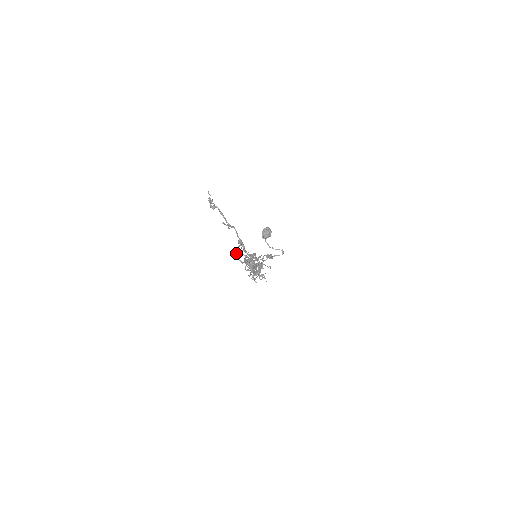
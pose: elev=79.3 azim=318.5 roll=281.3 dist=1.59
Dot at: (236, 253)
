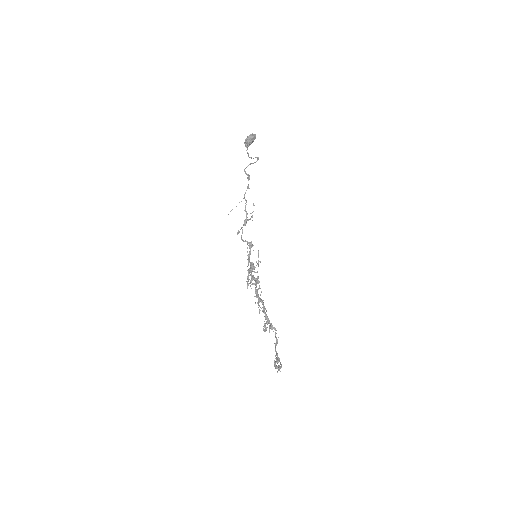
Dot at: occluded
